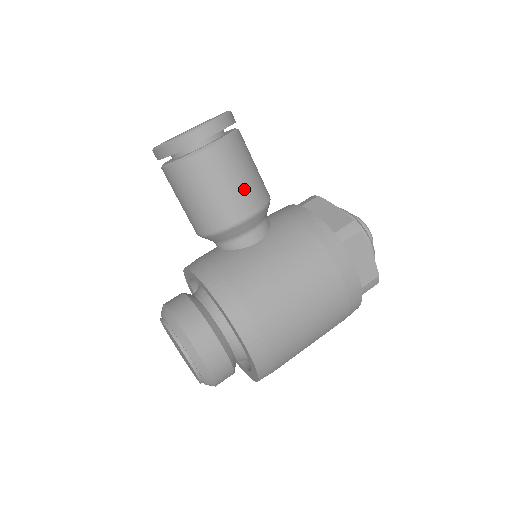
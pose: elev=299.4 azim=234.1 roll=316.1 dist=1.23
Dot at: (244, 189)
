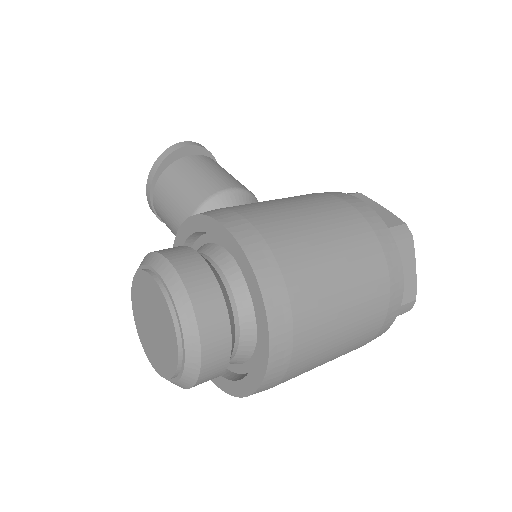
Dot at: (224, 176)
